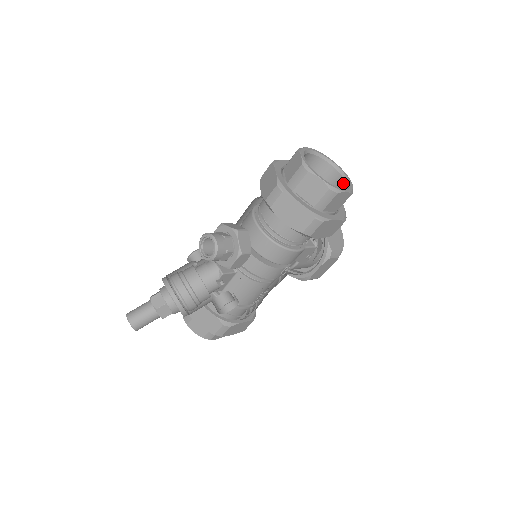
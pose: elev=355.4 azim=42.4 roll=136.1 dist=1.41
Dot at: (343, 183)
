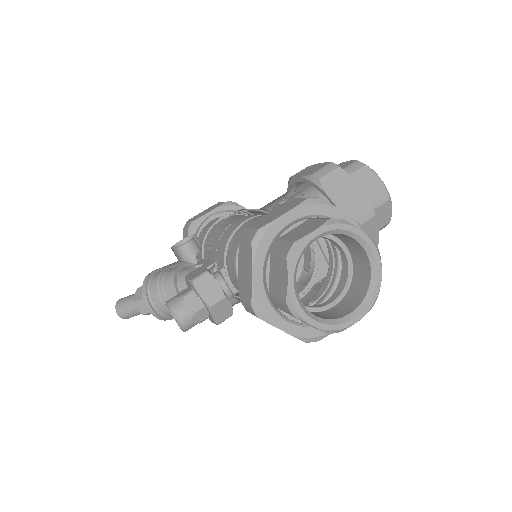
Dot at: (368, 274)
